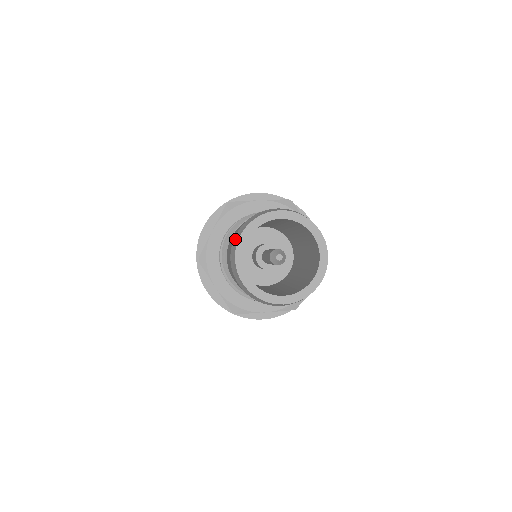
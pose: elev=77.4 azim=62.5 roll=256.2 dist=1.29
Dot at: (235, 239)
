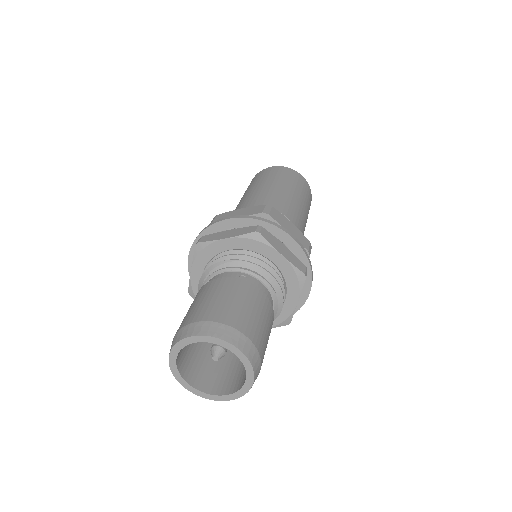
Dot at: occluded
